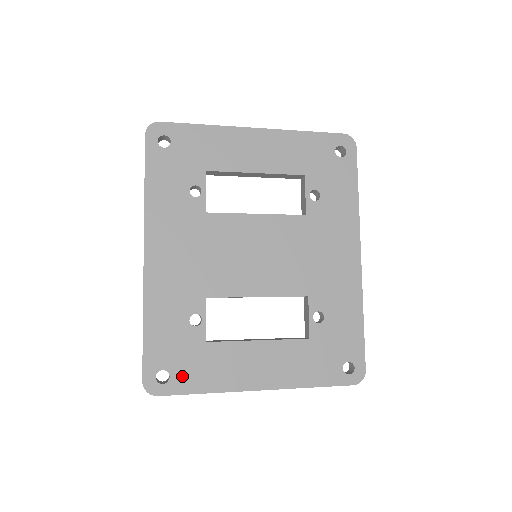
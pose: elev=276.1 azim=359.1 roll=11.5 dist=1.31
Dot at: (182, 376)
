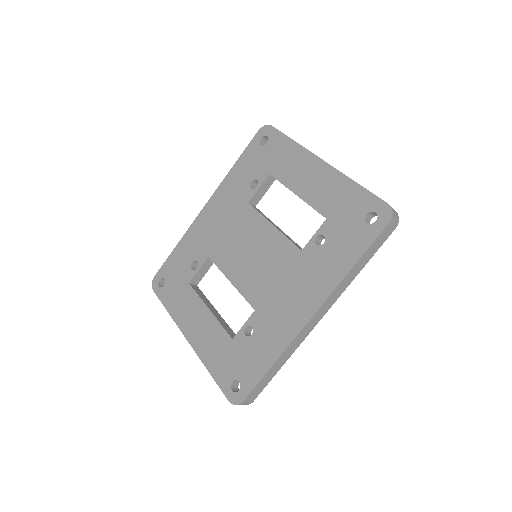
Dot at: (167, 291)
